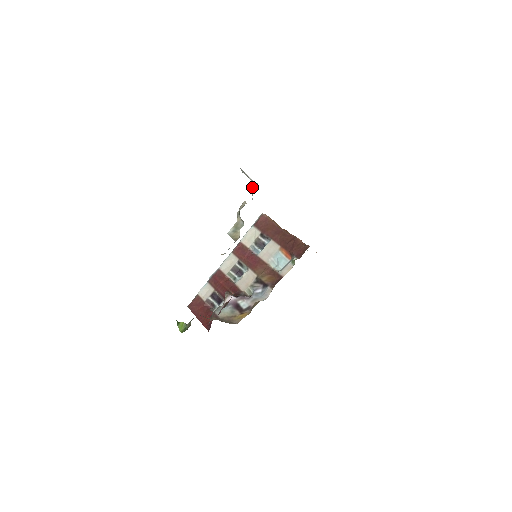
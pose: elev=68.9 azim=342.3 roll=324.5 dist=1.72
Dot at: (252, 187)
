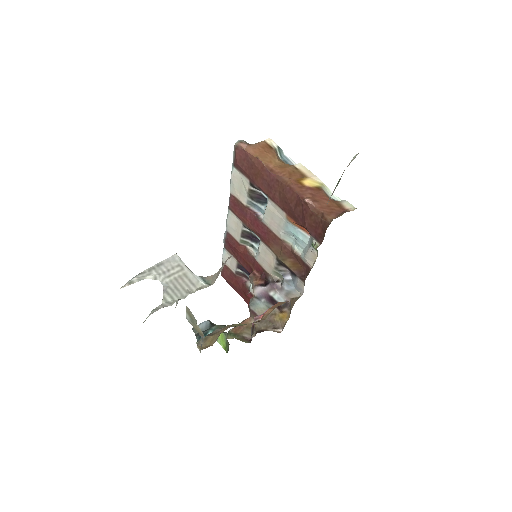
Dot at: (165, 286)
